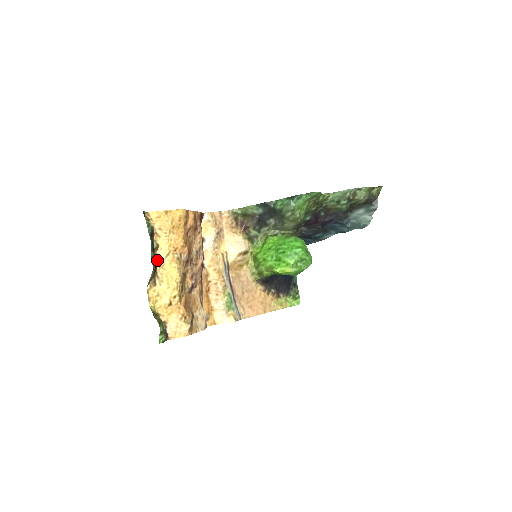
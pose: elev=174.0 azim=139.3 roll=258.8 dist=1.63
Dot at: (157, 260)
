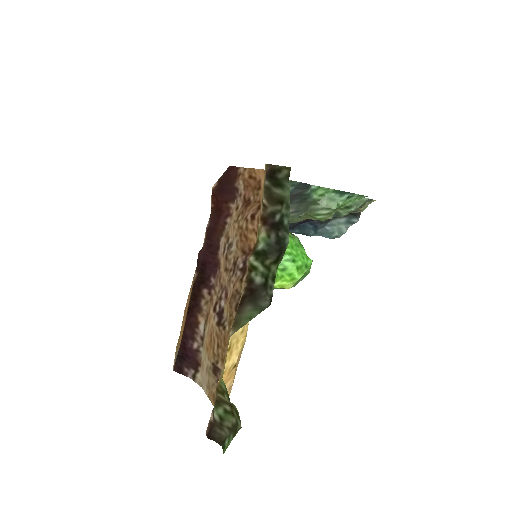
Dot at: (247, 274)
